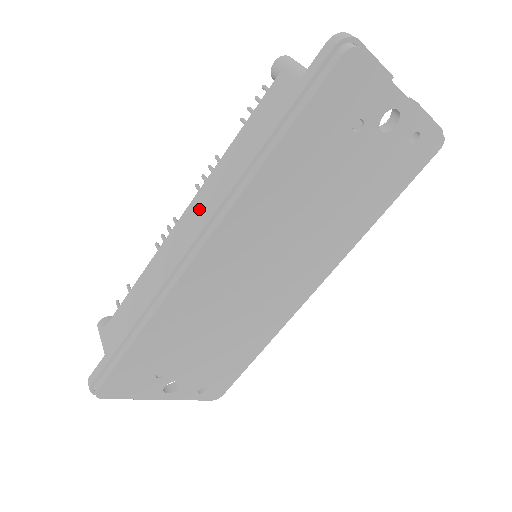
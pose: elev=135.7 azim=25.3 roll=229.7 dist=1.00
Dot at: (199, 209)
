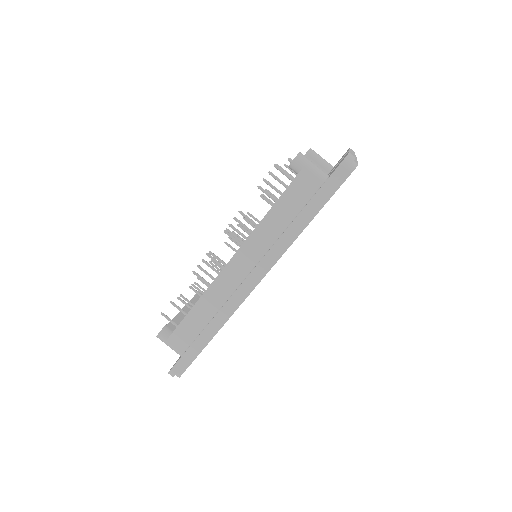
Dot at: (248, 258)
